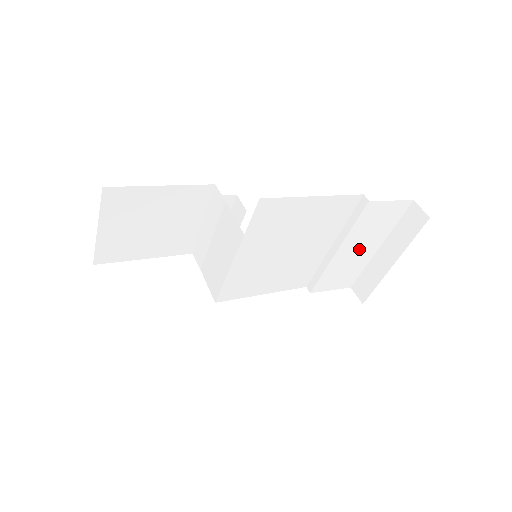
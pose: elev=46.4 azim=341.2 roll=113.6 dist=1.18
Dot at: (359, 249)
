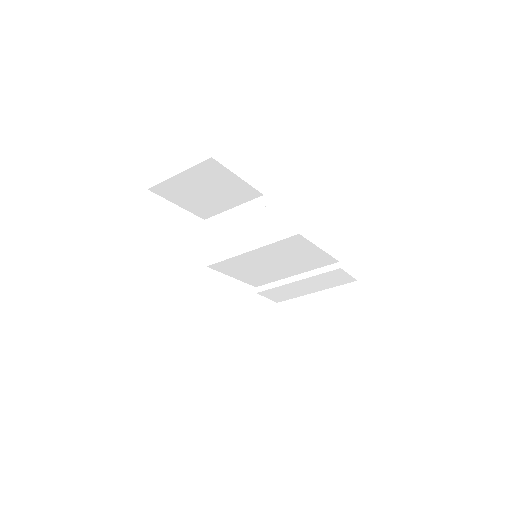
Dot at: (307, 287)
